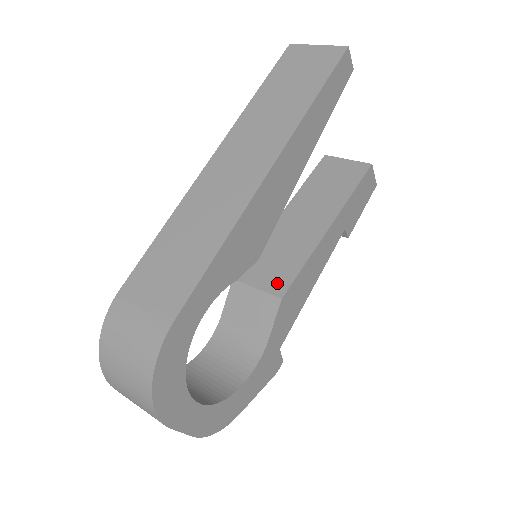
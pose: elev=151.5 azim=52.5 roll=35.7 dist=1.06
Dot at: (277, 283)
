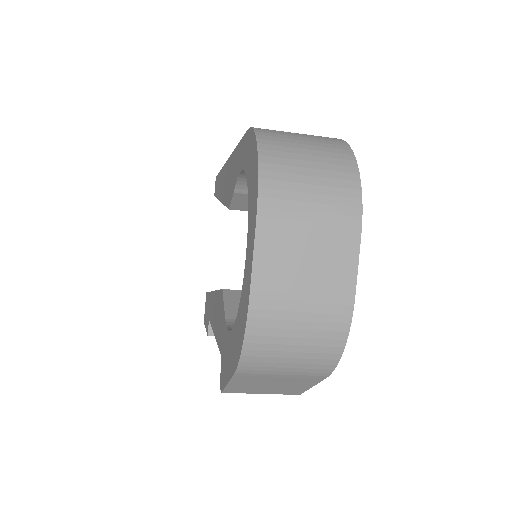
Dot at: occluded
